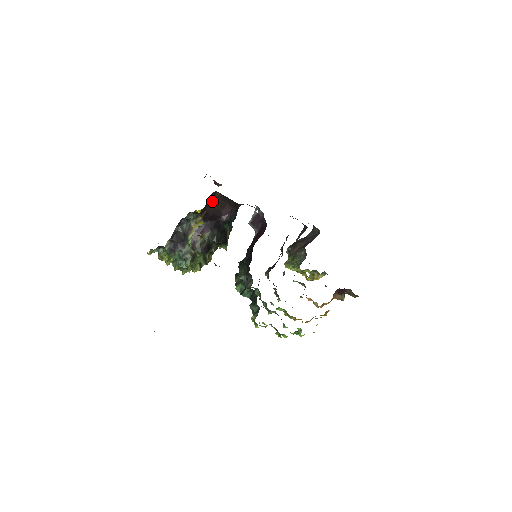
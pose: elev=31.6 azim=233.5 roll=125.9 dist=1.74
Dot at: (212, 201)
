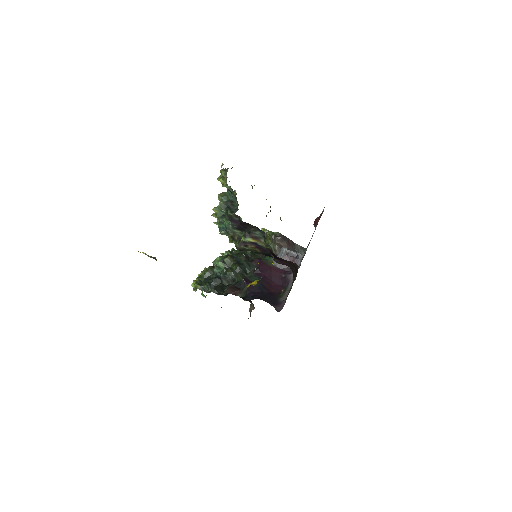
Dot at: (289, 261)
